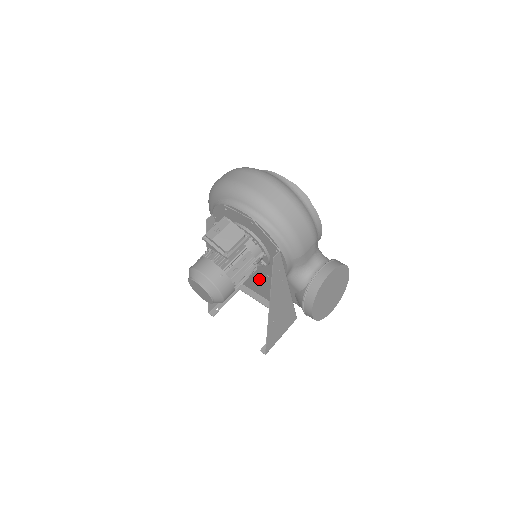
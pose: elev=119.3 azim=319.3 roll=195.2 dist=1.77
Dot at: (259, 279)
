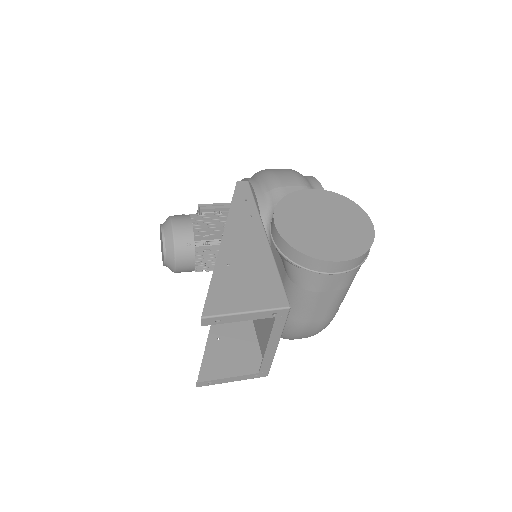
Dot at: occluded
